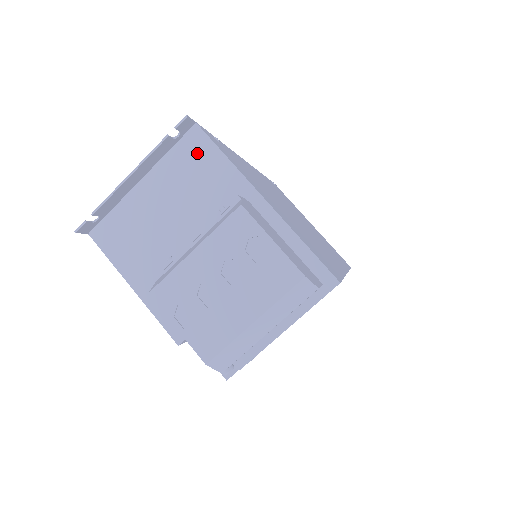
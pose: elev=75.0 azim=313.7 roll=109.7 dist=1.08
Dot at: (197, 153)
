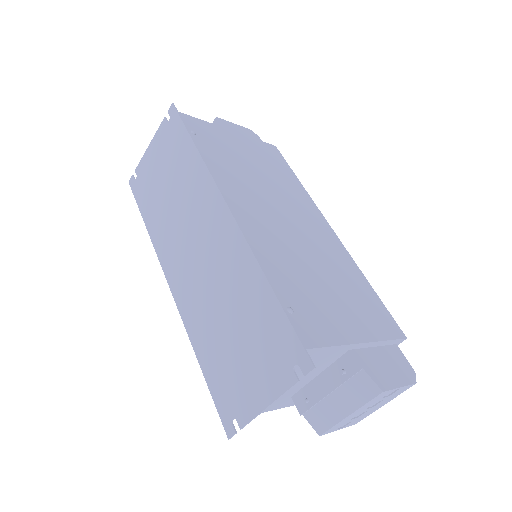
Dot at: occluded
